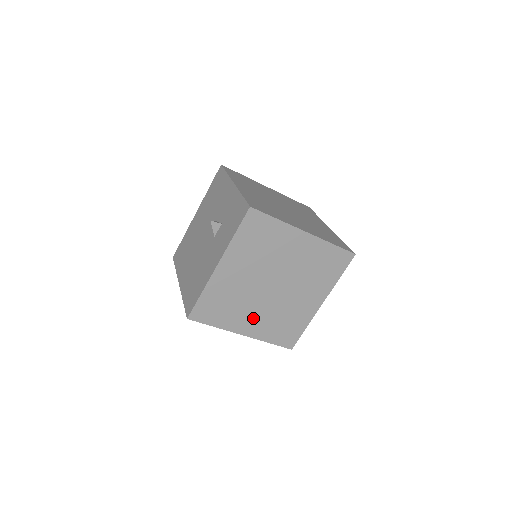
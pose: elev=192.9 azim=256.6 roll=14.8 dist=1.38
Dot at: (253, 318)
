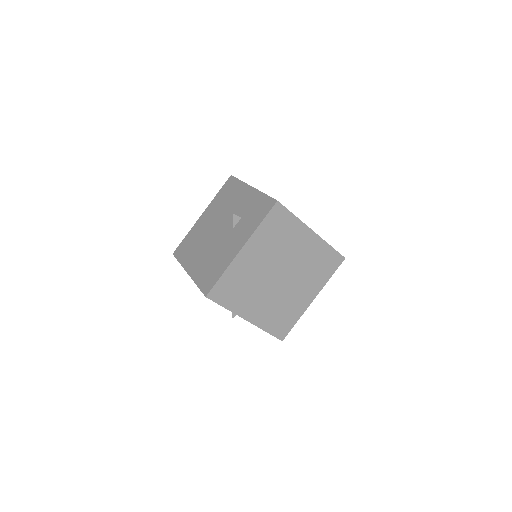
Dot at: (258, 305)
